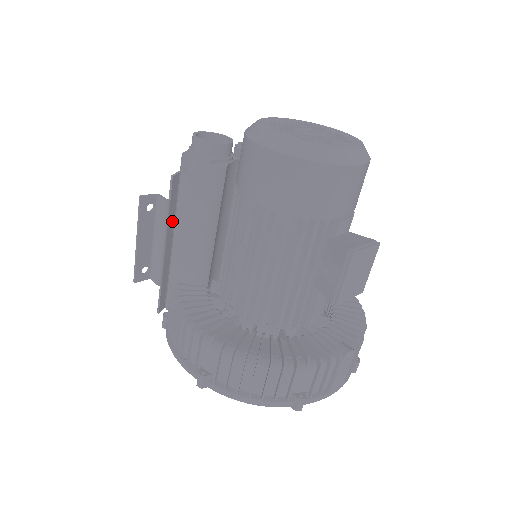
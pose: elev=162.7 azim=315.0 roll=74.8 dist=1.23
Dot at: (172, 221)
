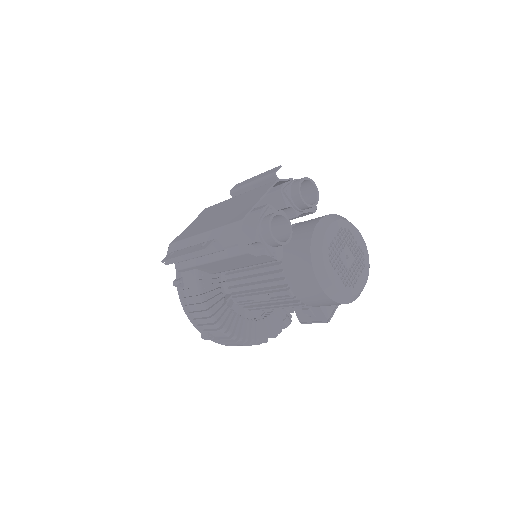
Dot at: occluded
